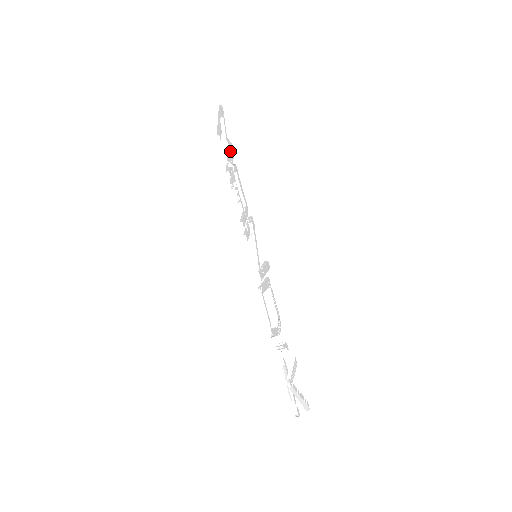
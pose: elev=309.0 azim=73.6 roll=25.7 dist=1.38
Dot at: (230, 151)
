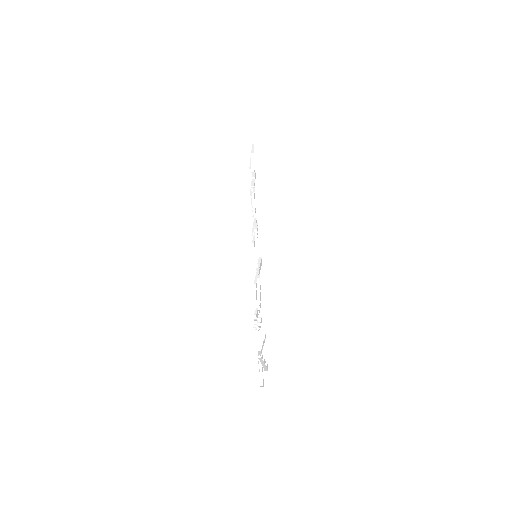
Dot at: occluded
